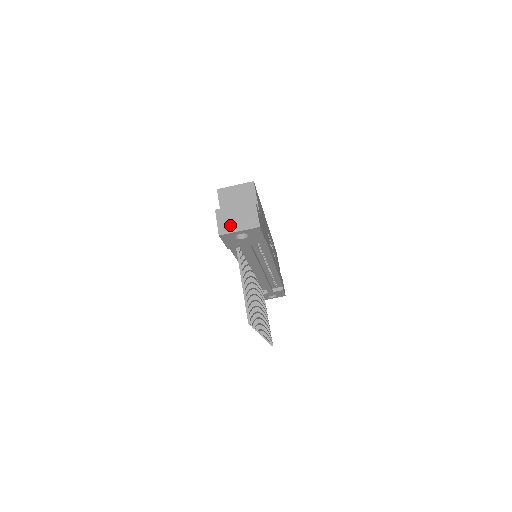
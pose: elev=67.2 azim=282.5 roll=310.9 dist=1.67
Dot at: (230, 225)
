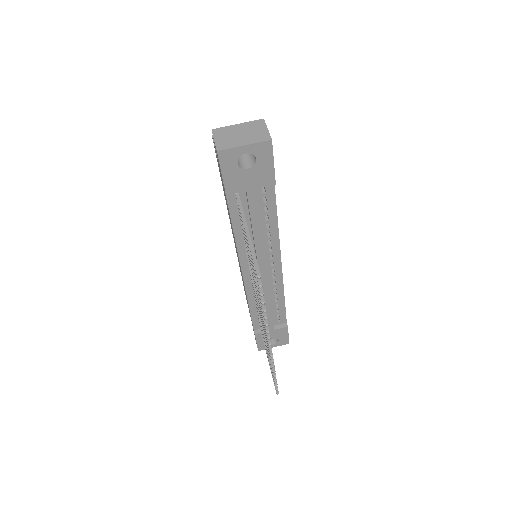
Dot at: (232, 141)
